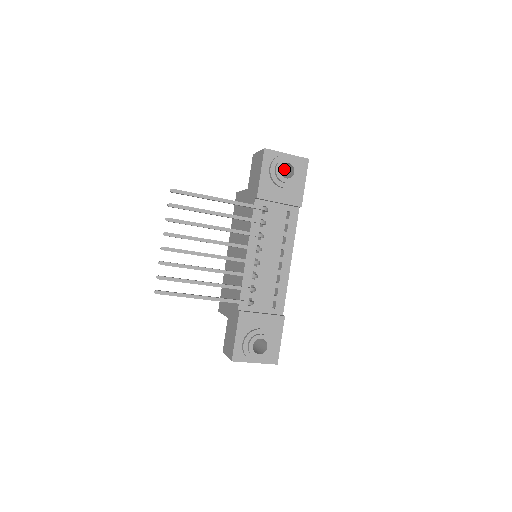
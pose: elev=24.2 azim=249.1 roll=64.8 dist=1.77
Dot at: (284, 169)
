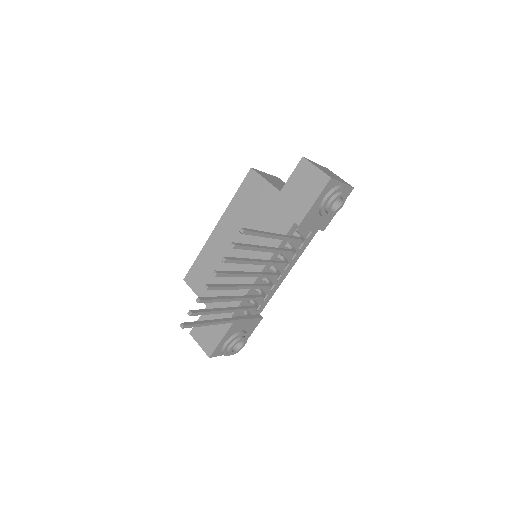
Dot at: occluded
